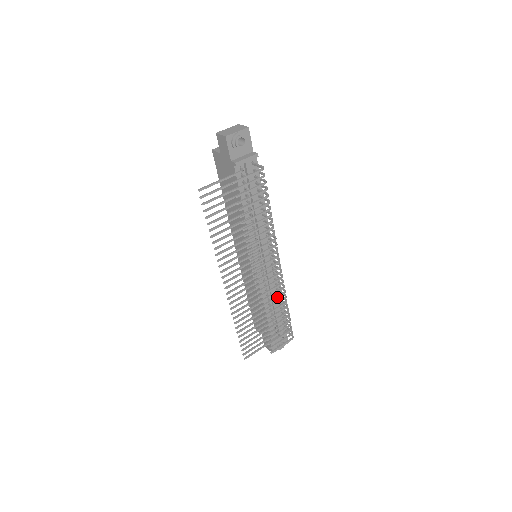
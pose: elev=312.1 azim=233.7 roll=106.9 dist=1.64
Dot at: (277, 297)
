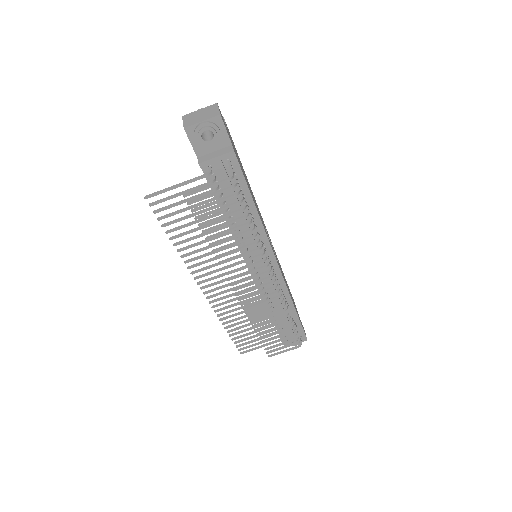
Dot at: (271, 310)
